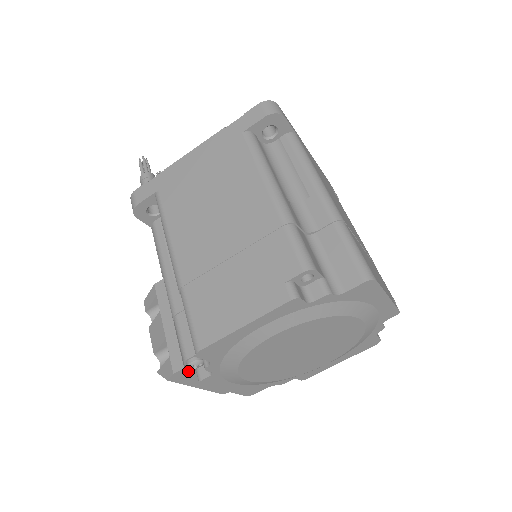
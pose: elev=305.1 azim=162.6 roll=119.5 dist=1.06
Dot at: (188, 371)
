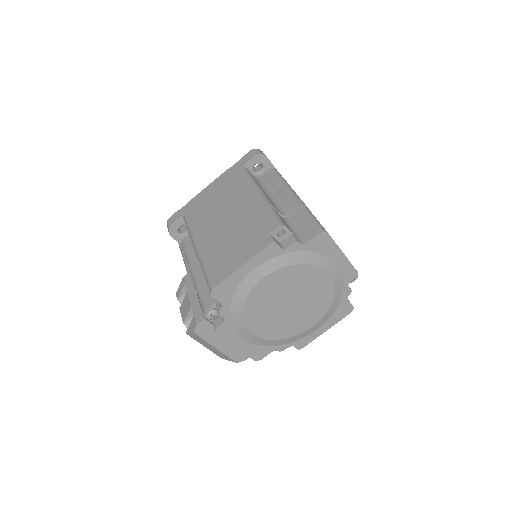
Dot at: (207, 323)
